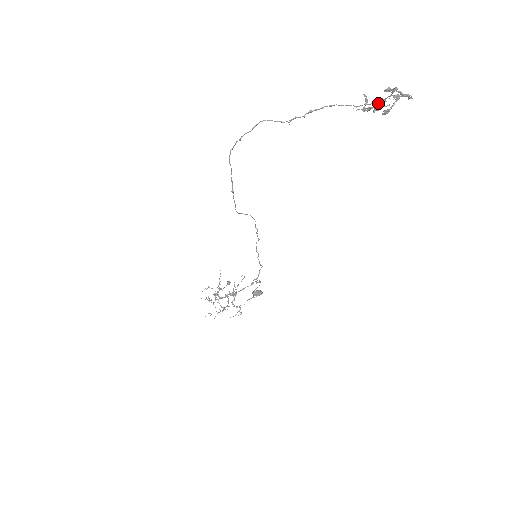
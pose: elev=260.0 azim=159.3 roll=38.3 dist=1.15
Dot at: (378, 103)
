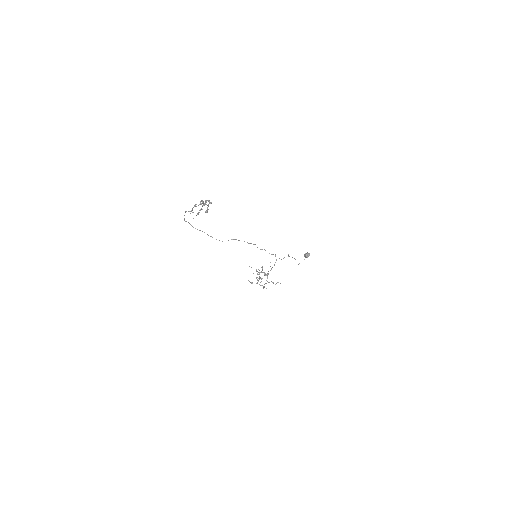
Dot at: occluded
